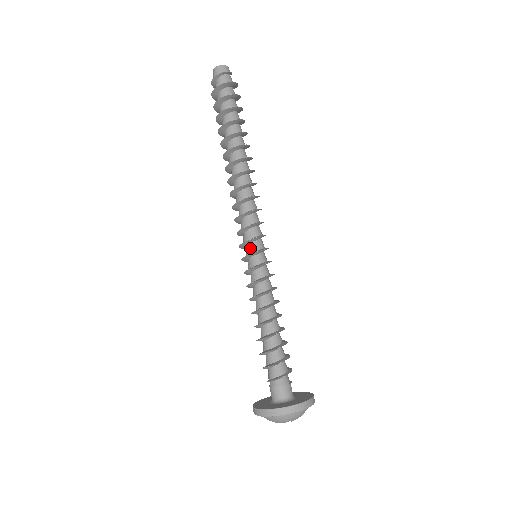
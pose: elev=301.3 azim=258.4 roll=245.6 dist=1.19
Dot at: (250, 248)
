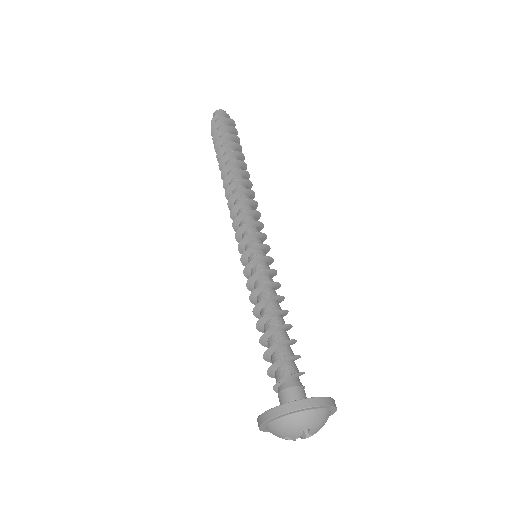
Dot at: (250, 244)
